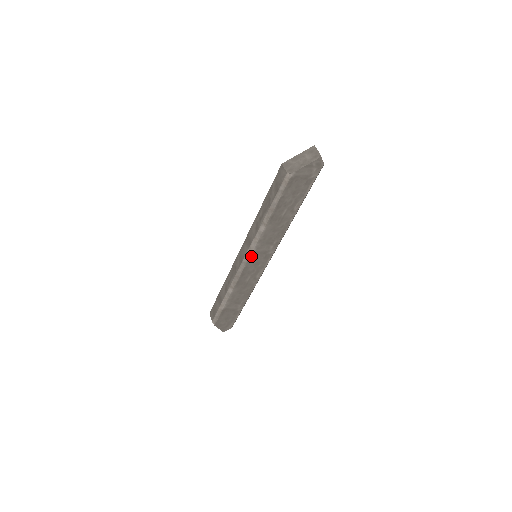
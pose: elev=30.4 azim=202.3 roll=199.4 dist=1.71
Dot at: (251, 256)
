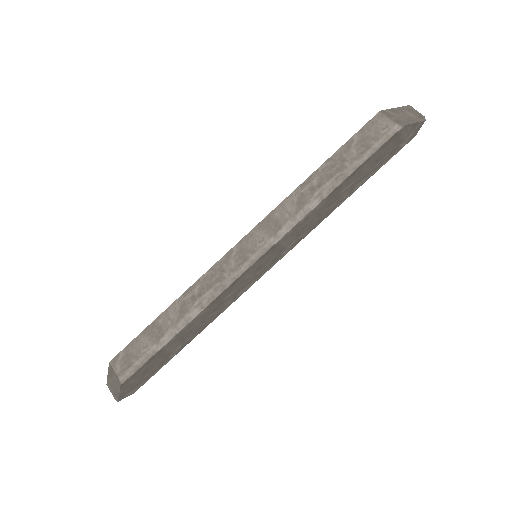
Dot at: (268, 250)
